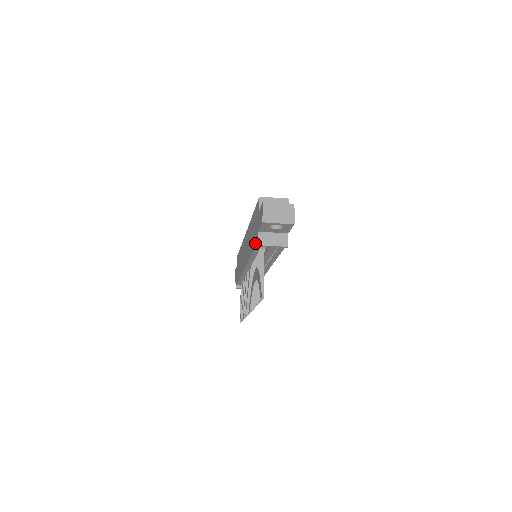
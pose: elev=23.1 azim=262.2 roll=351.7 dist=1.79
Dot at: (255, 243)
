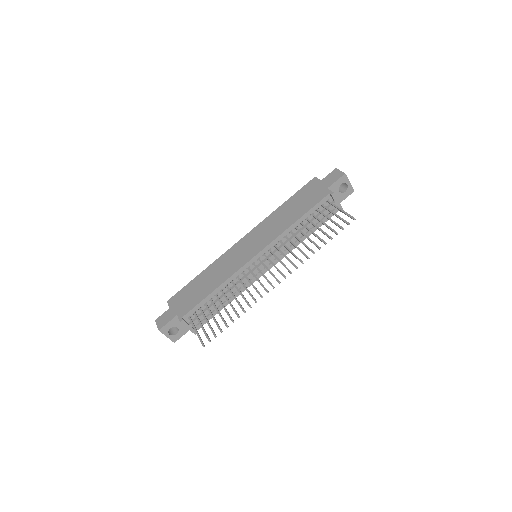
Dot at: (318, 200)
